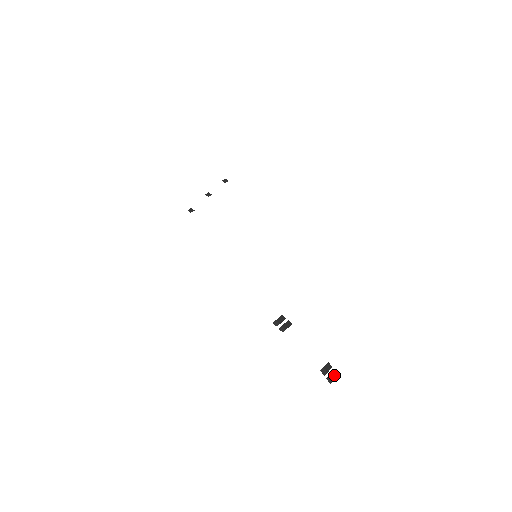
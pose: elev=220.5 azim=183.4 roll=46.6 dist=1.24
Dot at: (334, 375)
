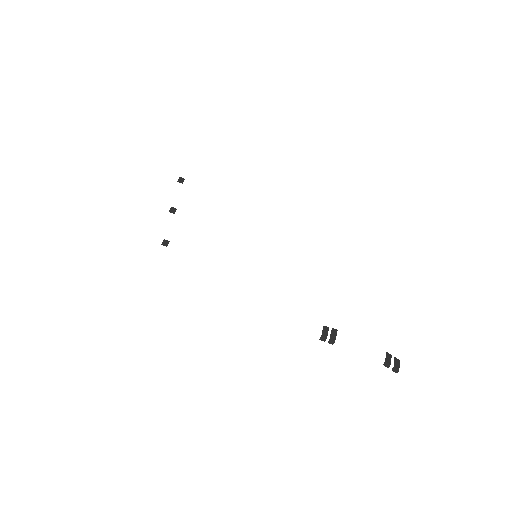
Dot at: (397, 363)
